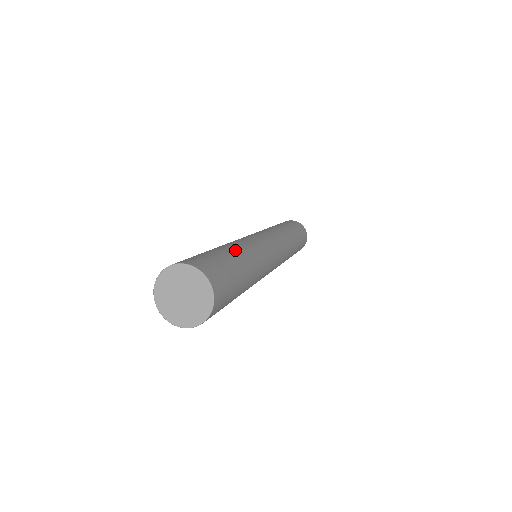
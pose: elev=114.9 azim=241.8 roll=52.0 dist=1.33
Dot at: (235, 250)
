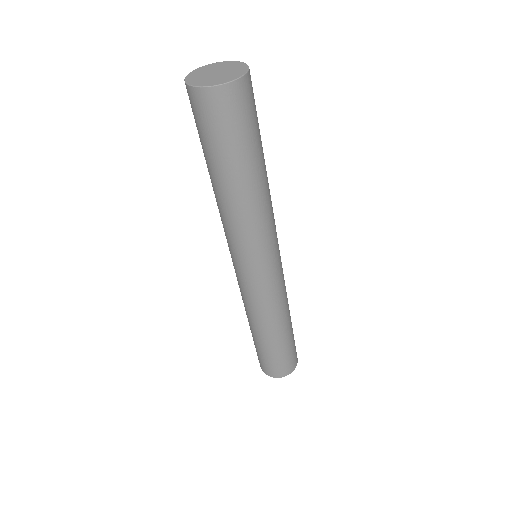
Dot at: occluded
